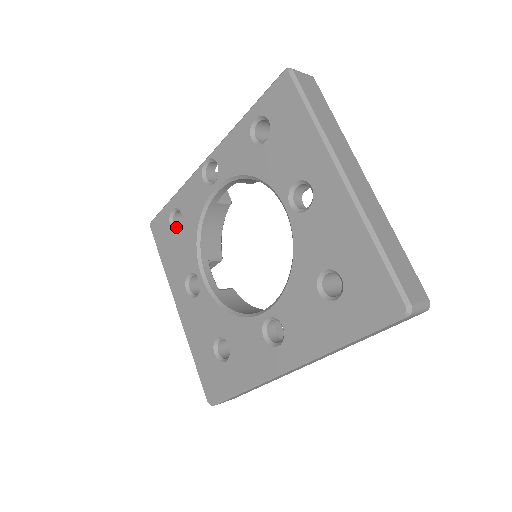
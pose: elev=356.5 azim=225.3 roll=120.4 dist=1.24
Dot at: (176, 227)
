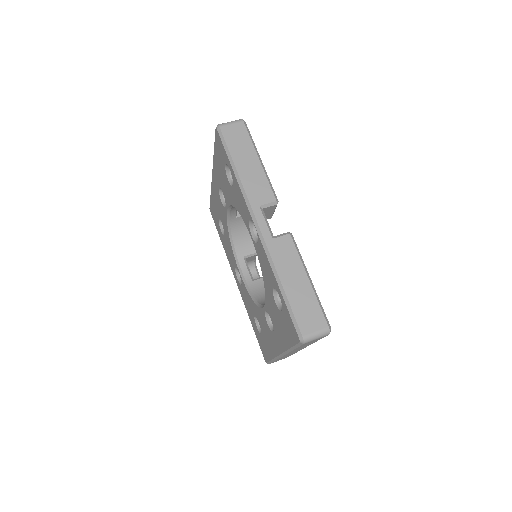
Dot at: (229, 171)
